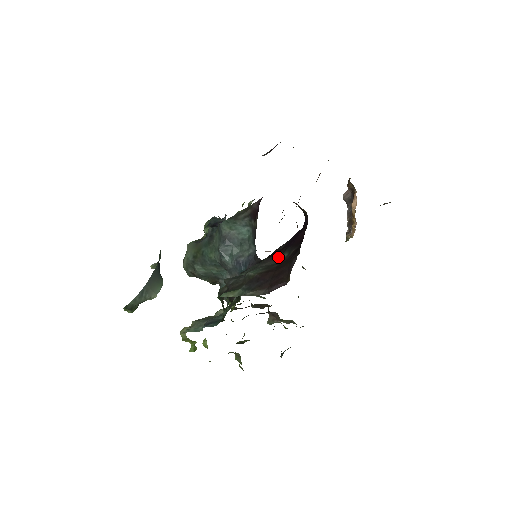
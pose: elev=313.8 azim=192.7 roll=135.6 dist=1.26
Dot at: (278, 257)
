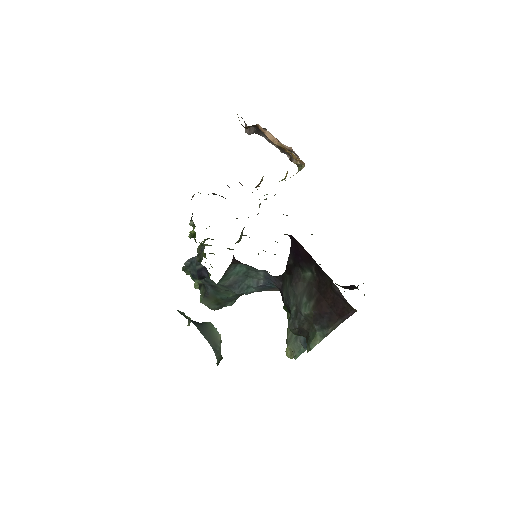
Dot at: (302, 275)
